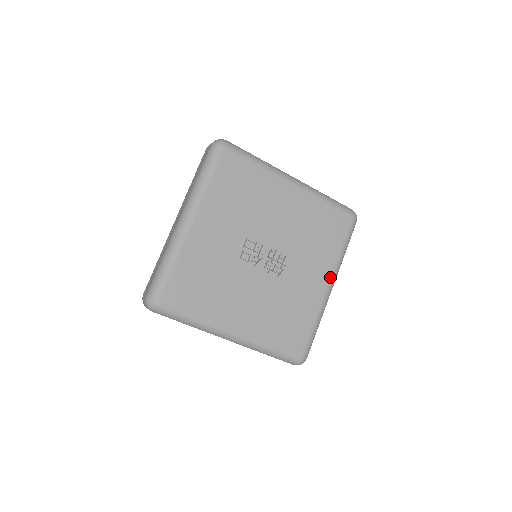
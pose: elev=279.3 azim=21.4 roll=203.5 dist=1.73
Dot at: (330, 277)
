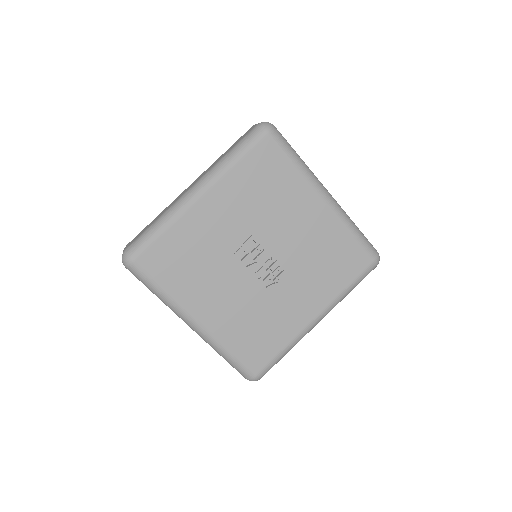
Dot at: (321, 310)
